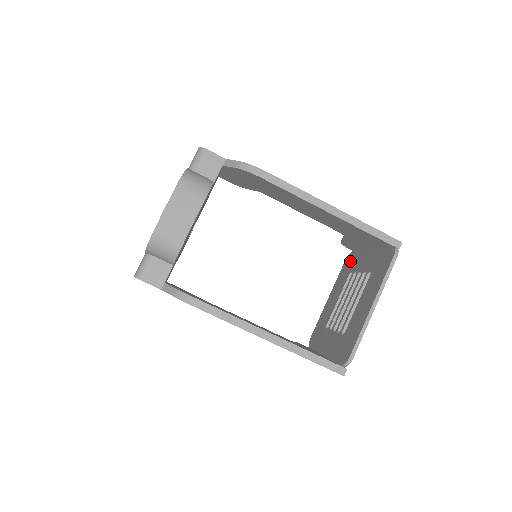
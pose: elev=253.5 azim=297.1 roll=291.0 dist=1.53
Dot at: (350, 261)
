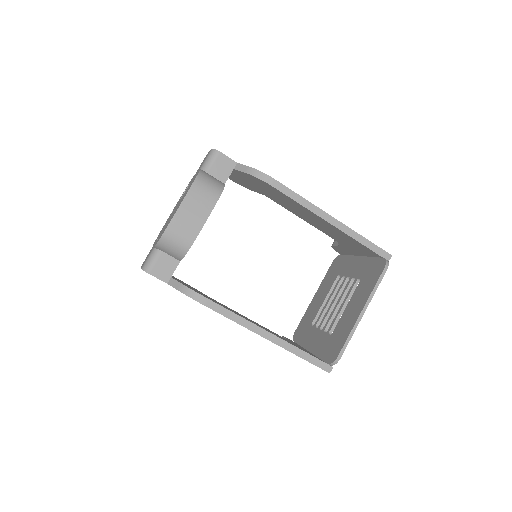
Dot at: (338, 264)
